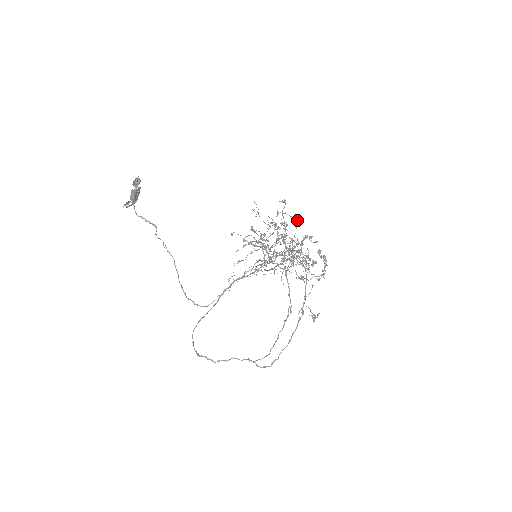
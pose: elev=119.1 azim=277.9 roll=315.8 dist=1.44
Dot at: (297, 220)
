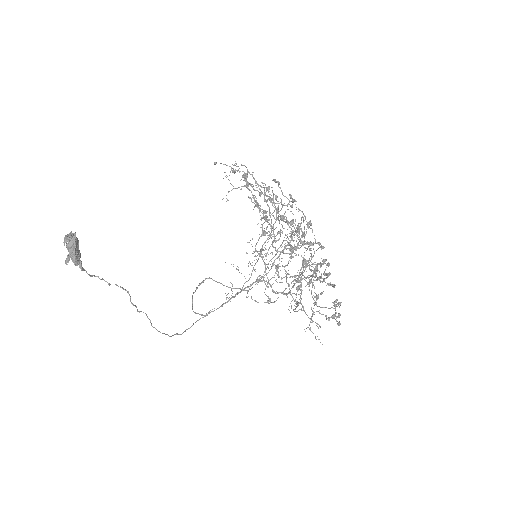
Dot at: (314, 251)
